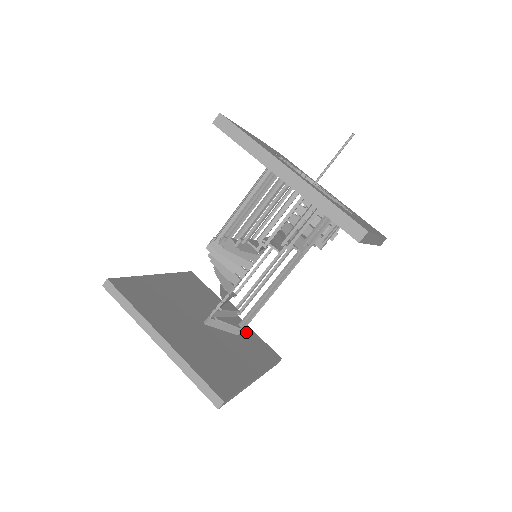
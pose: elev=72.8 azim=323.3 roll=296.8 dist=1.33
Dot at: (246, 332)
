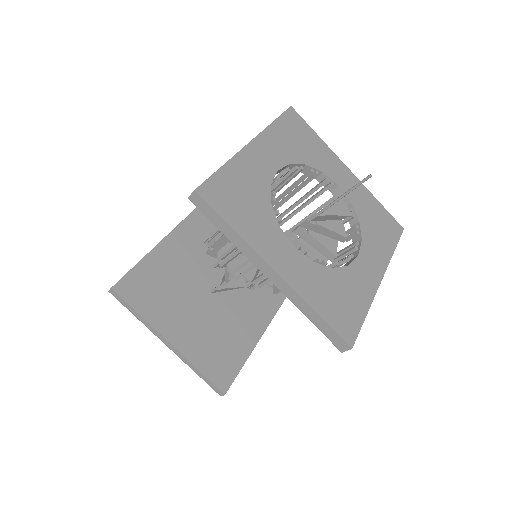
Dot at: occluded
